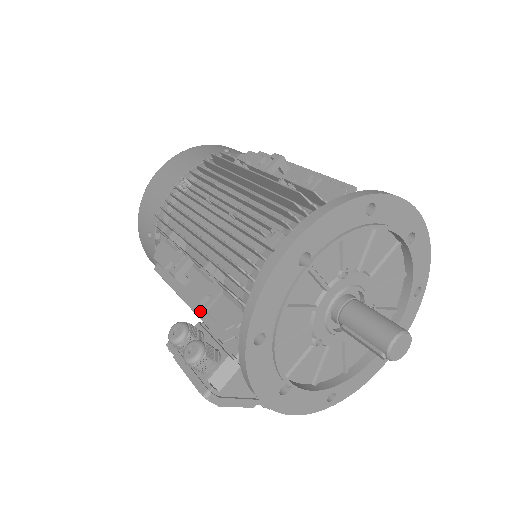
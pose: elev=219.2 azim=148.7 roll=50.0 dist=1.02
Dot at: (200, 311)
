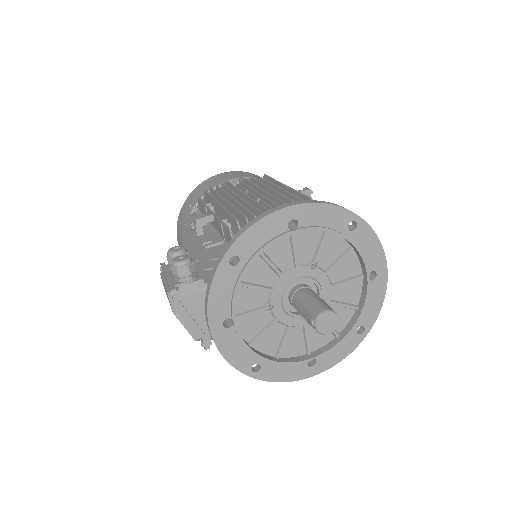
Dot at: (199, 252)
